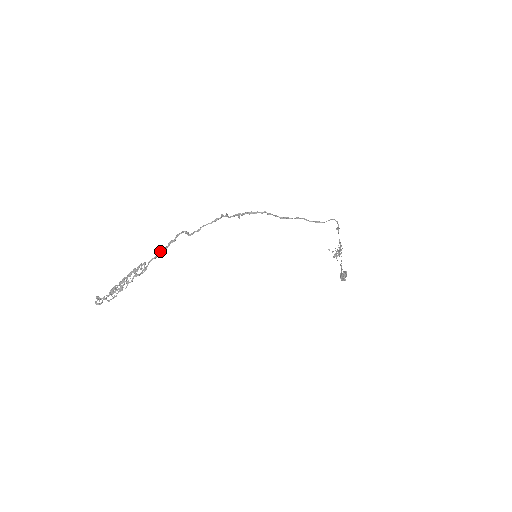
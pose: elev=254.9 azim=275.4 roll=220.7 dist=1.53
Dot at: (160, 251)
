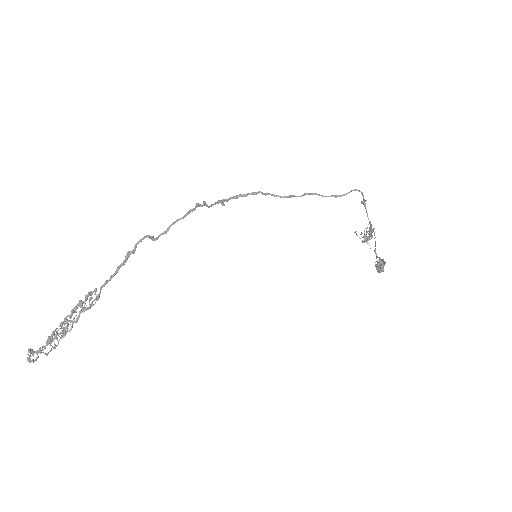
Dot at: occluded
